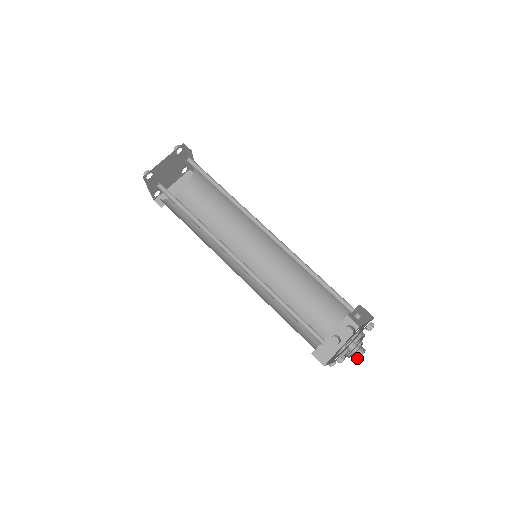
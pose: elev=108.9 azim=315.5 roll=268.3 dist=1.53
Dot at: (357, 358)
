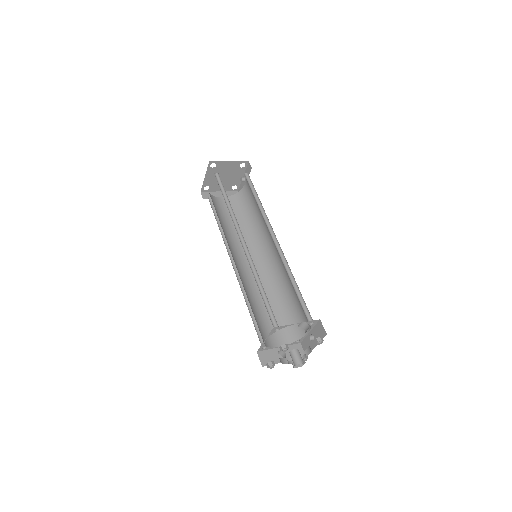
Dot at: (295, 365)
